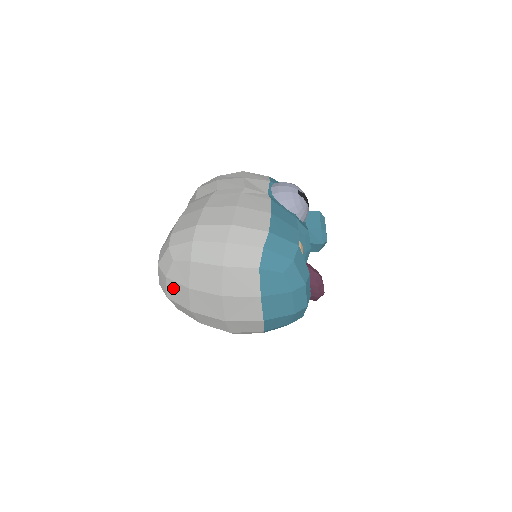
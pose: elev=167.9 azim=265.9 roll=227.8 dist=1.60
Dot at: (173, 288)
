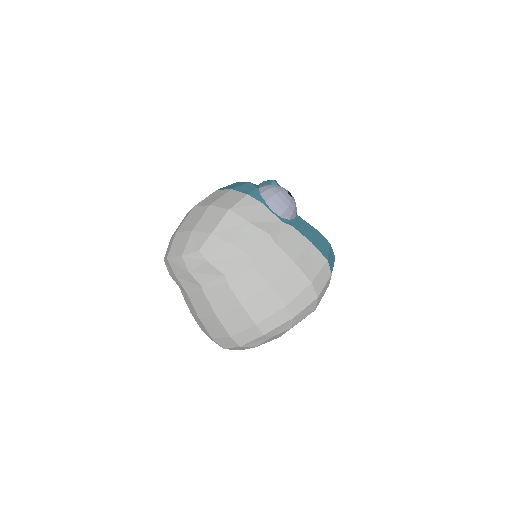
Dot at: occluded
